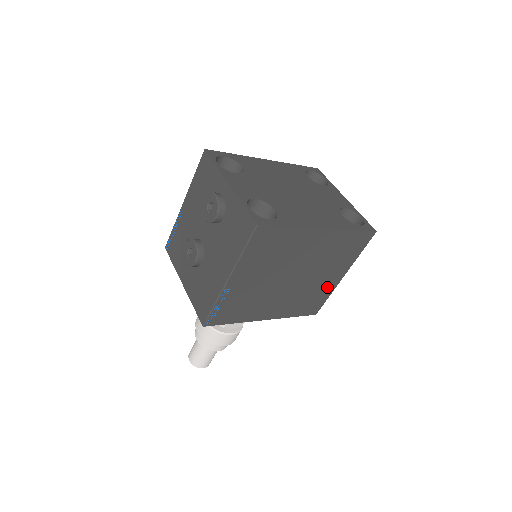
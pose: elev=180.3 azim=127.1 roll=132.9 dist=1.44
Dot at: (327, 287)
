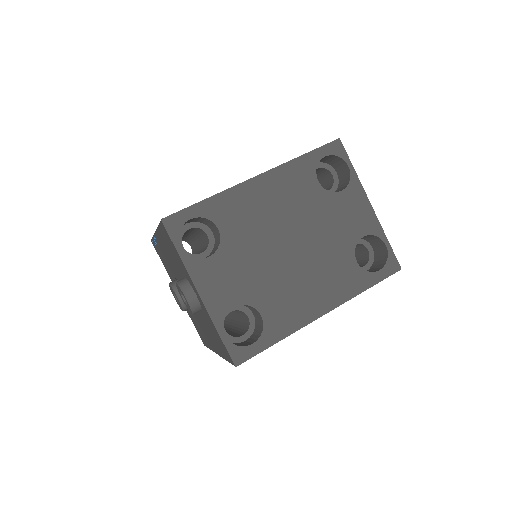
Dot at: occluded
